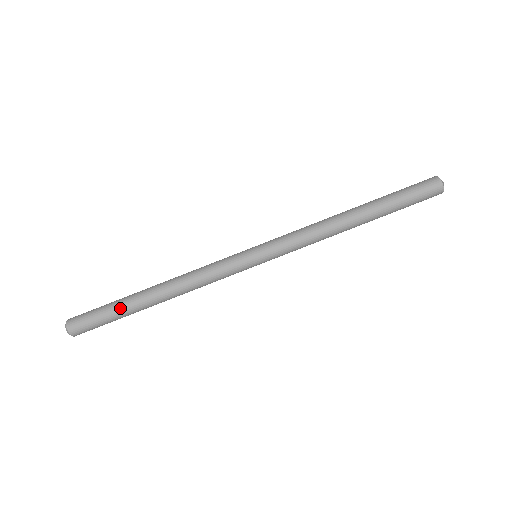
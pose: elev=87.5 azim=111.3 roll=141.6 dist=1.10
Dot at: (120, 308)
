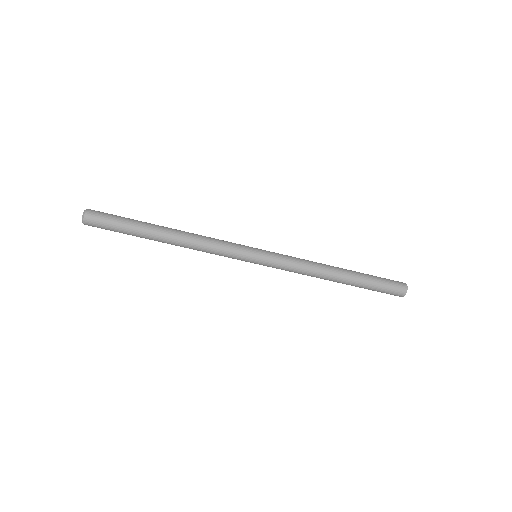
Dot at: (135, 227)
